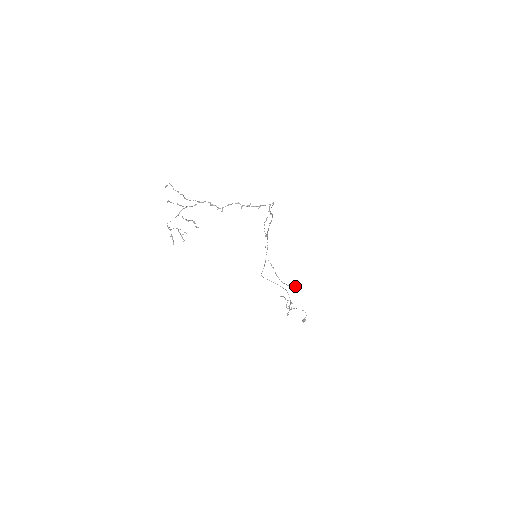
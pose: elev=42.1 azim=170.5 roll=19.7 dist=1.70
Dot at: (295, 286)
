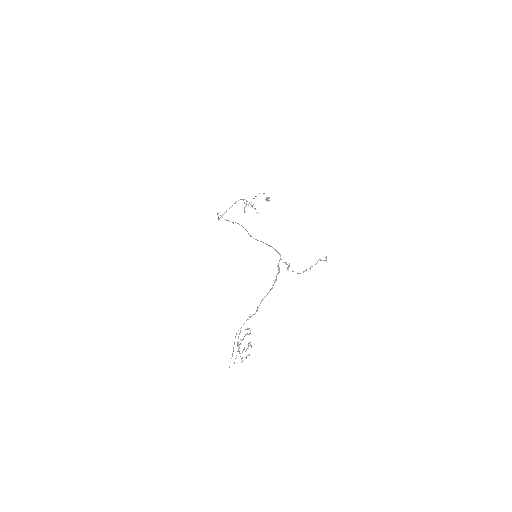
Dot at: (326, 258)
